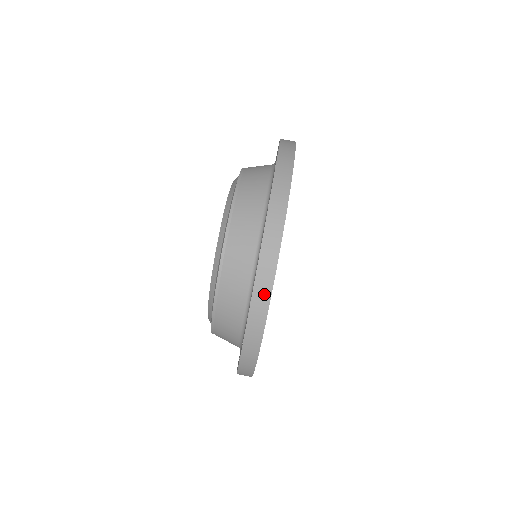
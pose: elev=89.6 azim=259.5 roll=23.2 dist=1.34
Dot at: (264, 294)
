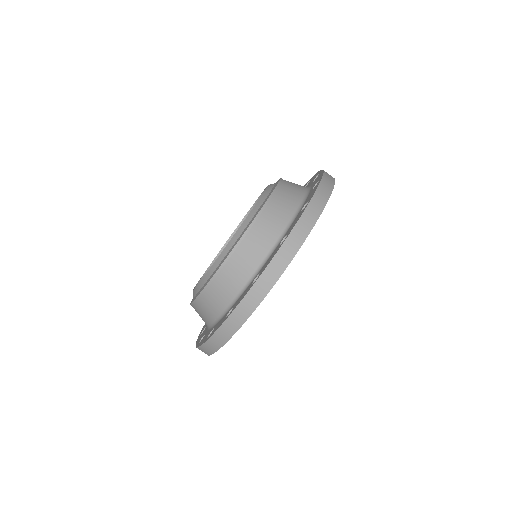
Dot at: (245, 312)
